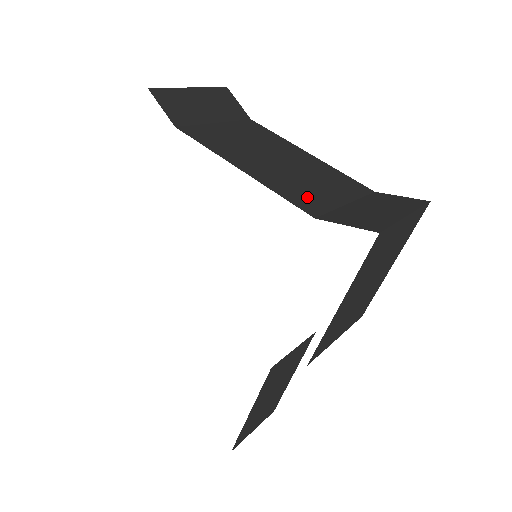
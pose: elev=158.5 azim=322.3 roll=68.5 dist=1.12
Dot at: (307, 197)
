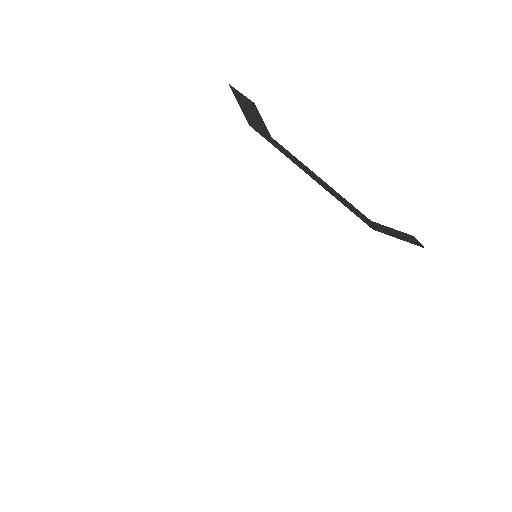
Dot at: (355, 212)
